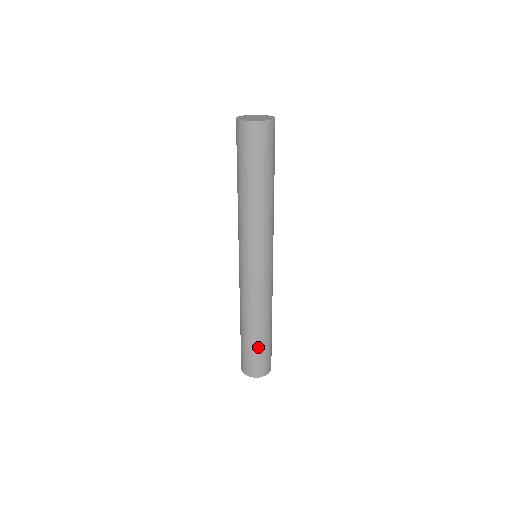
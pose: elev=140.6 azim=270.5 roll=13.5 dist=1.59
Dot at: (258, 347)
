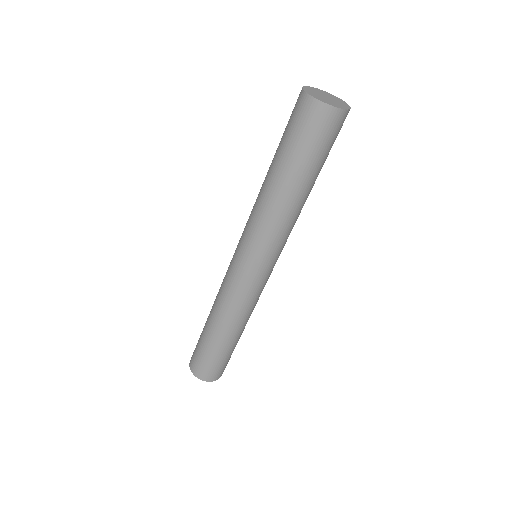
Dot at: (207, 346)
